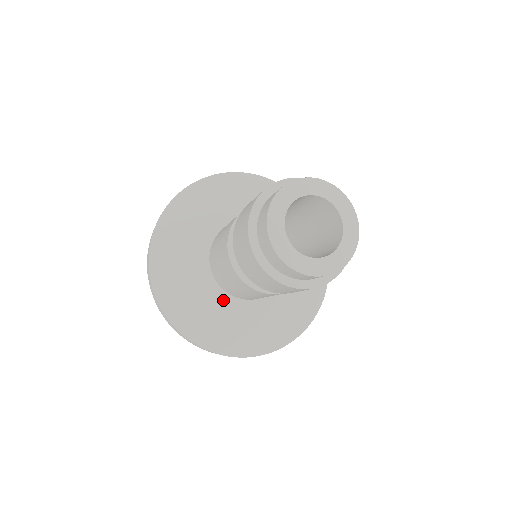
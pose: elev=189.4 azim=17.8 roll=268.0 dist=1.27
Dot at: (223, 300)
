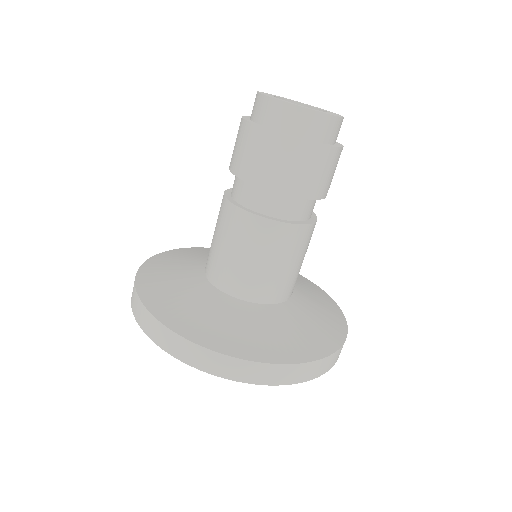
Dot at: (195, 274)
